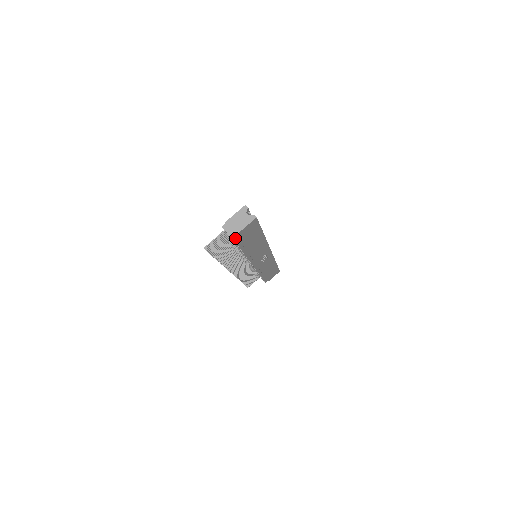
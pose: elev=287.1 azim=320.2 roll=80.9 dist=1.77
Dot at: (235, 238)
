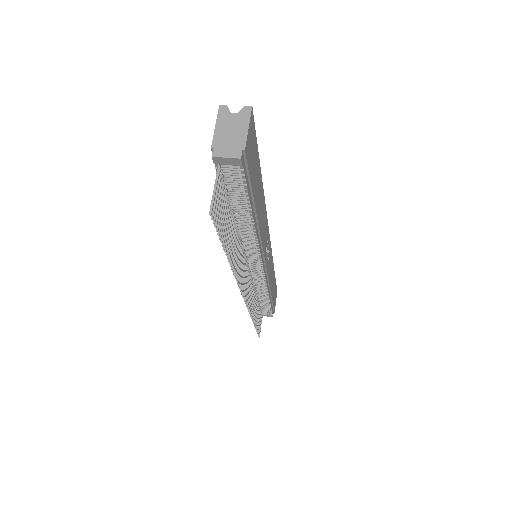
Dot at: (243, 167)
